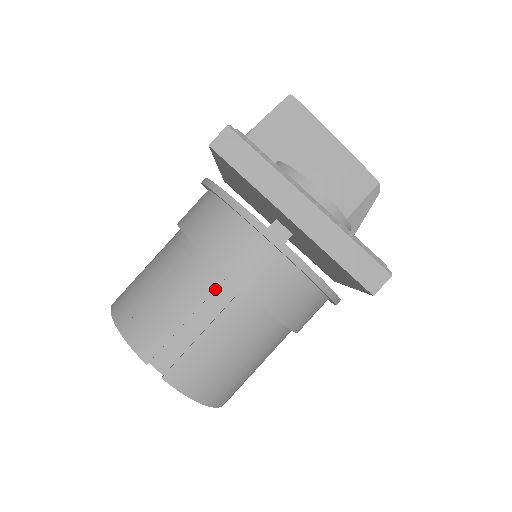
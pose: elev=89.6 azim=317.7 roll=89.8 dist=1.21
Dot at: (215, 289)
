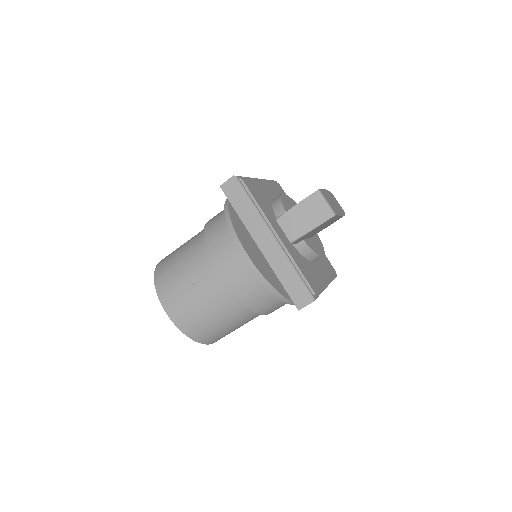
Dot at: occluded
